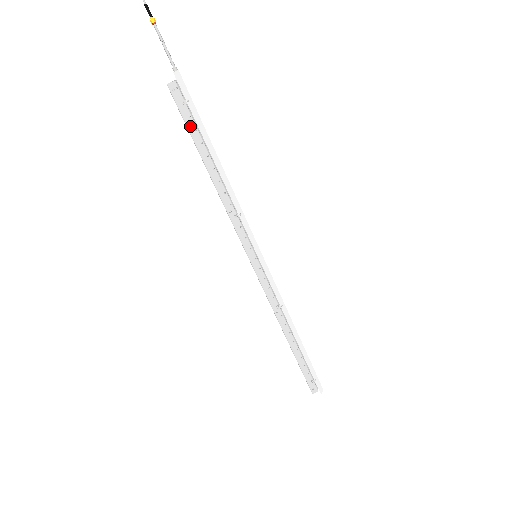
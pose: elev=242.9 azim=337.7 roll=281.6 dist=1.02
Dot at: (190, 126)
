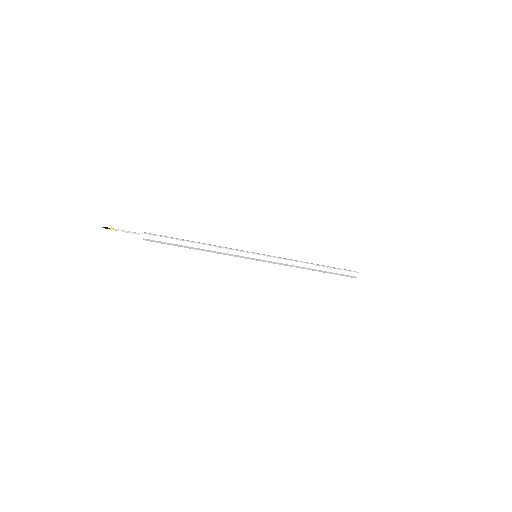
Dot at: (168, 244)
